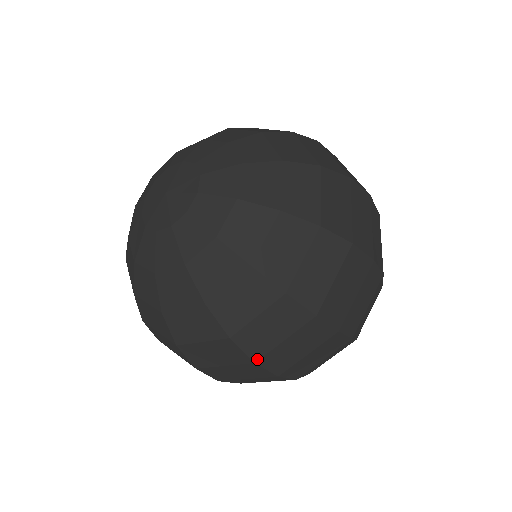
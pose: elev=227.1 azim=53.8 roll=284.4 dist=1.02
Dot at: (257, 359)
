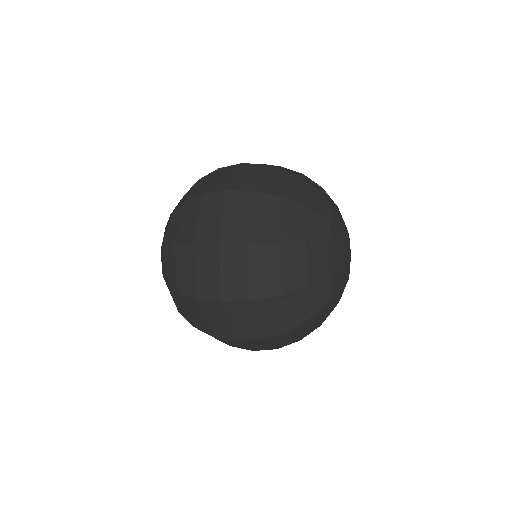
Dot at: (193, 241)
